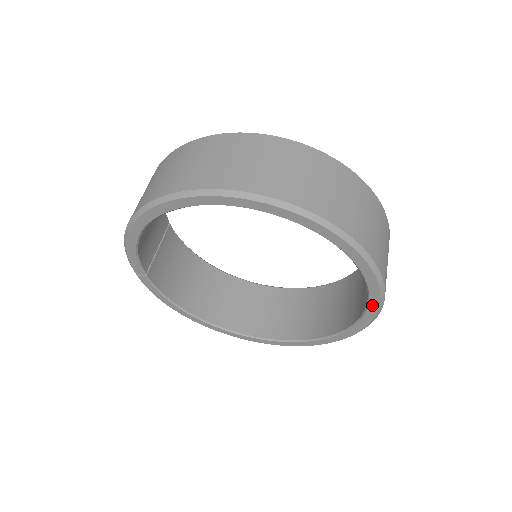
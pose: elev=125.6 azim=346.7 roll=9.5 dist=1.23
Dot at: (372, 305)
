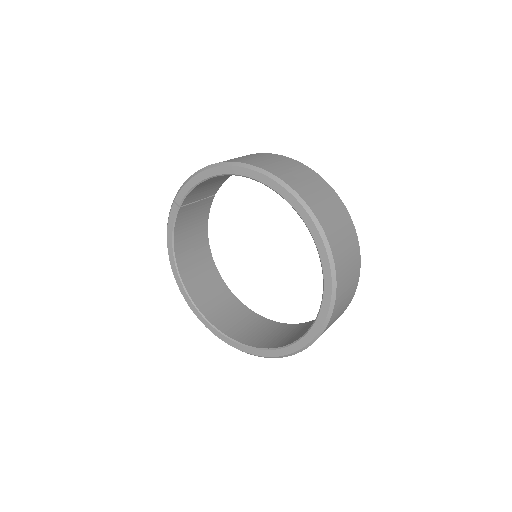
Dot at: (305, 339)
